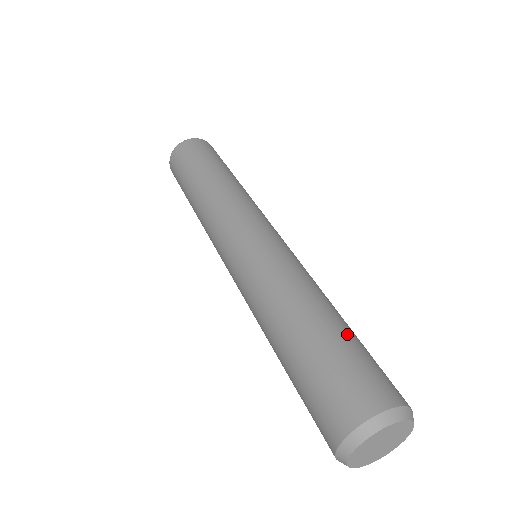
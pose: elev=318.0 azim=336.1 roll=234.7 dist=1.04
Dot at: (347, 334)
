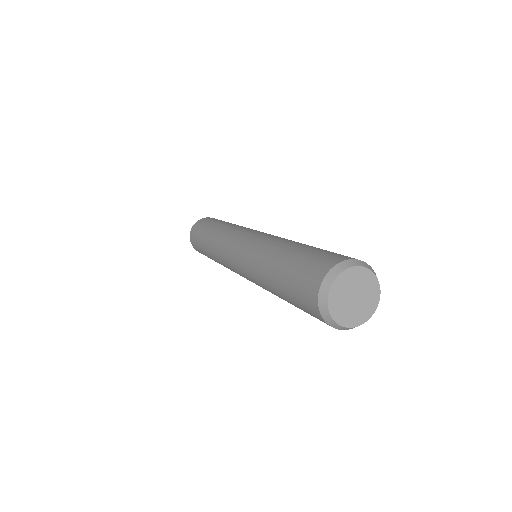
Dot at: occluded
